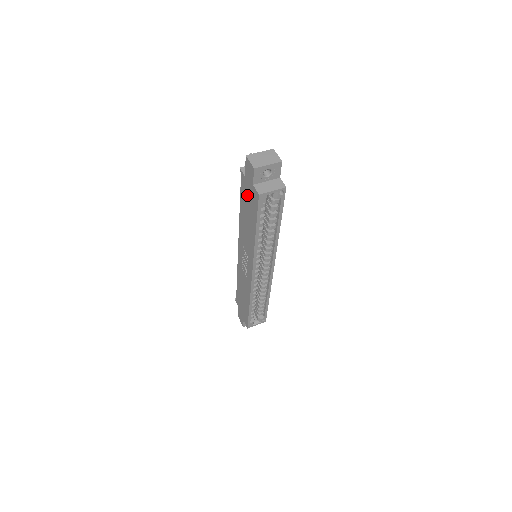
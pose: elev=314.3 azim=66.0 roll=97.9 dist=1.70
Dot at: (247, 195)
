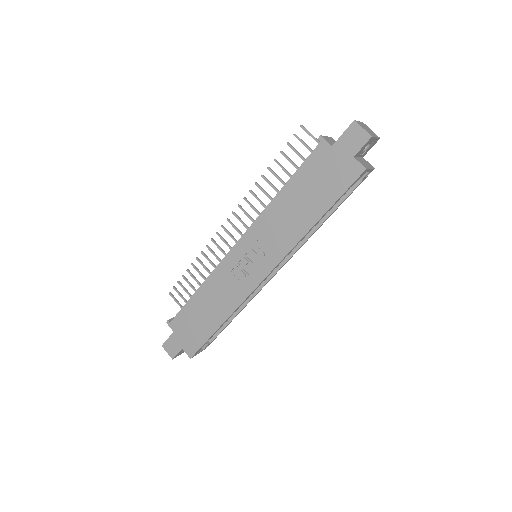
Dot at: (324, 170)
